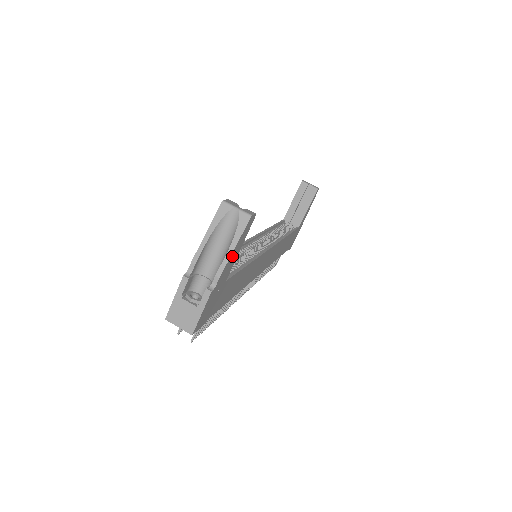
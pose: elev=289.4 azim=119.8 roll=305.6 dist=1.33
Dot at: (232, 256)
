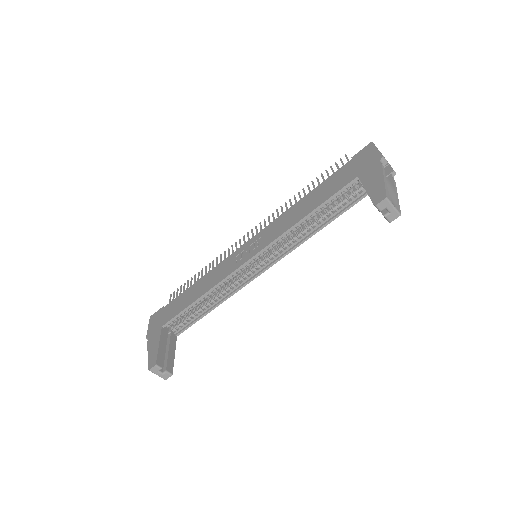
Dot at: occluded
